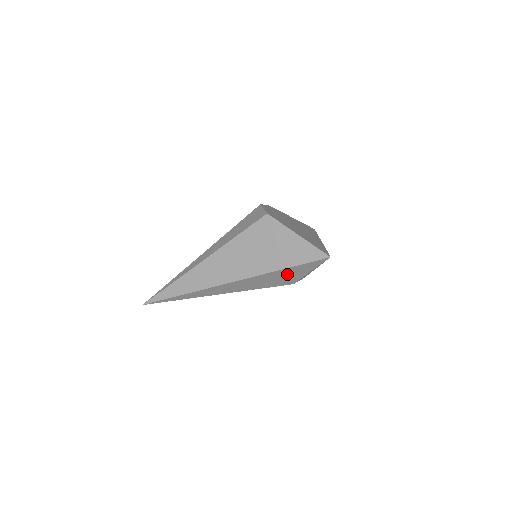
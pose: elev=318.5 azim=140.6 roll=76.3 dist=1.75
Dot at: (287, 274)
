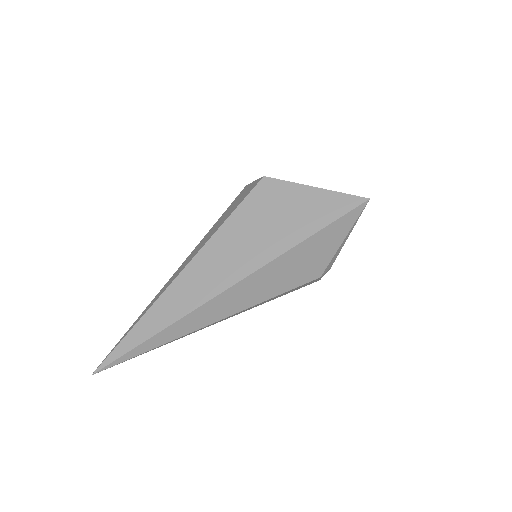
Dot at: (313, 251)
